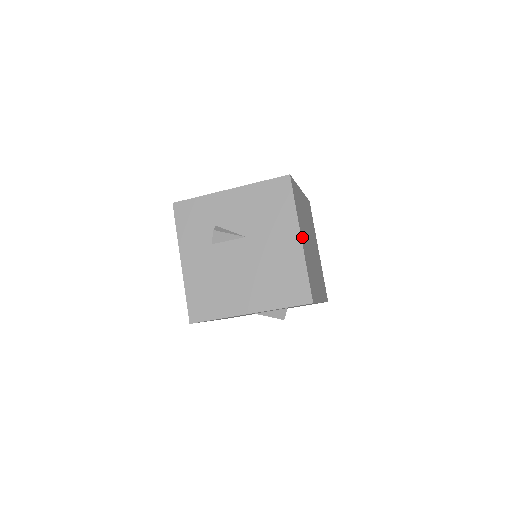
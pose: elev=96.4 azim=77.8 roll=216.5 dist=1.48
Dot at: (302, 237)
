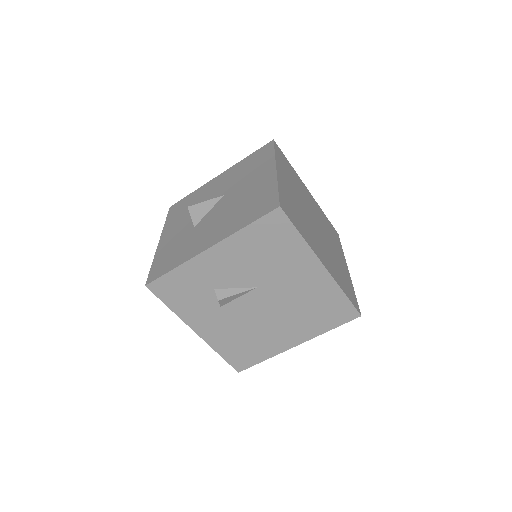
Dot at: (322, 259)
